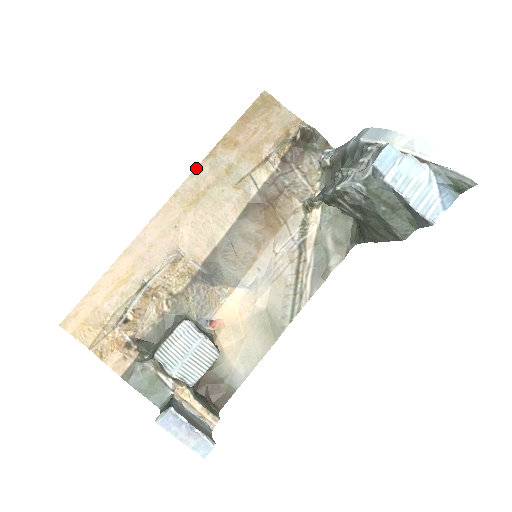
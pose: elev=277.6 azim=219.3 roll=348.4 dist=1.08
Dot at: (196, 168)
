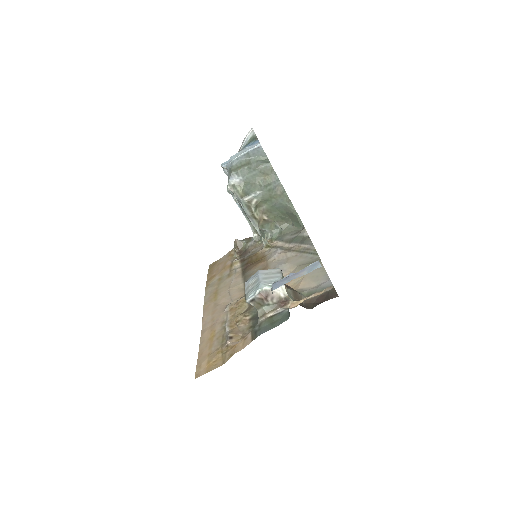
Dot at: (205, 293)
